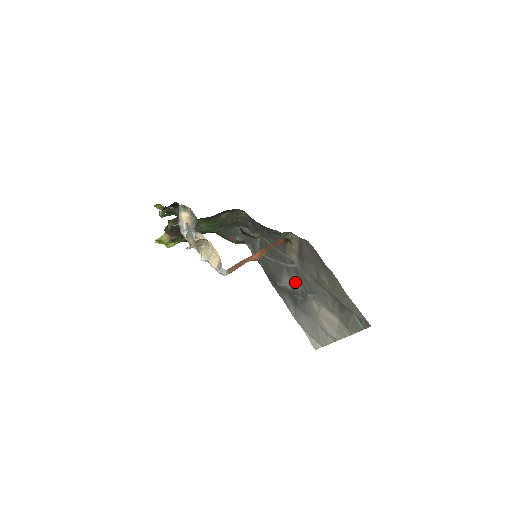
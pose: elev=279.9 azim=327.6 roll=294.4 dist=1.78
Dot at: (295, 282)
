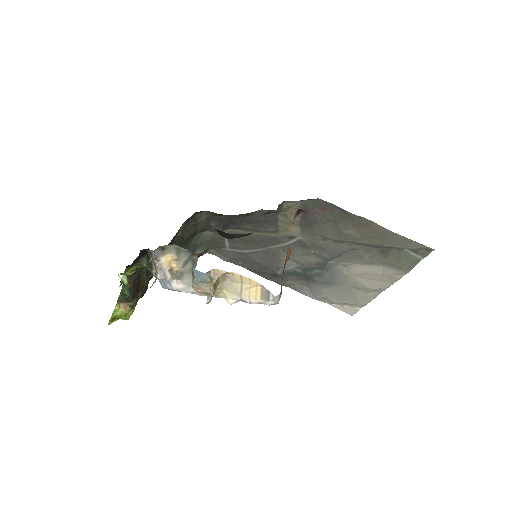
Dot at: (303, 258)
